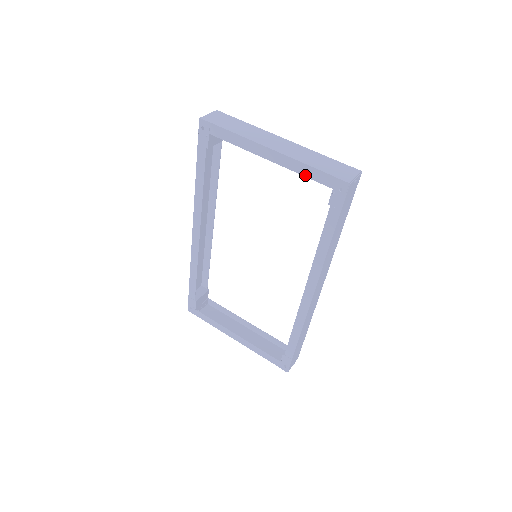
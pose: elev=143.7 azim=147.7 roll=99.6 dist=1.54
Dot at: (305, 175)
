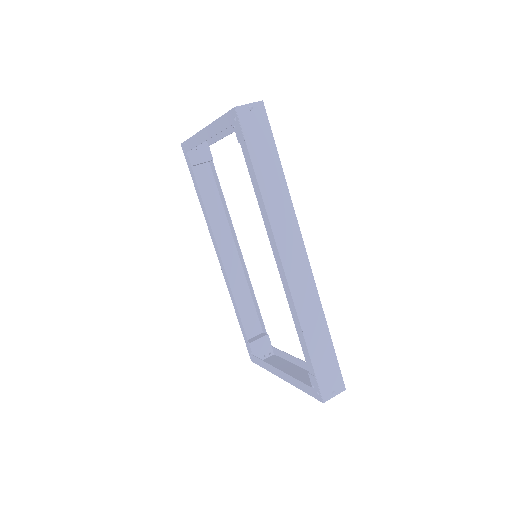
Dot at: (221, 130)
